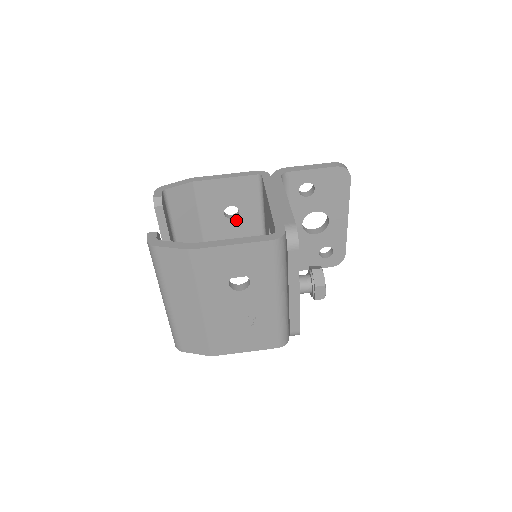
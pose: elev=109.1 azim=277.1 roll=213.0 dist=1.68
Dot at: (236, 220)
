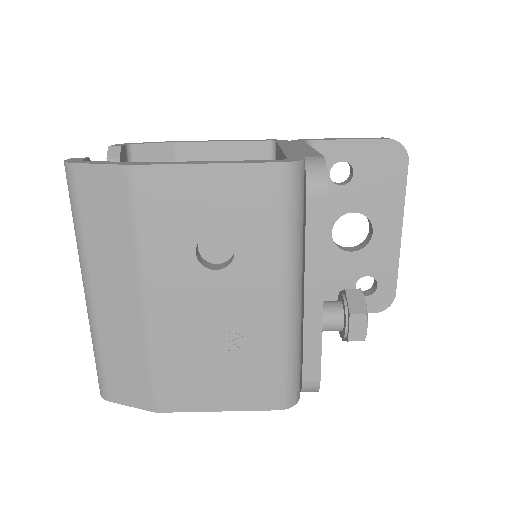
Dot at: occluded
